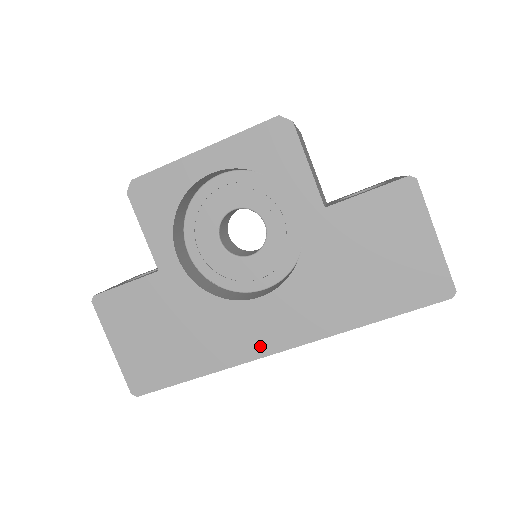
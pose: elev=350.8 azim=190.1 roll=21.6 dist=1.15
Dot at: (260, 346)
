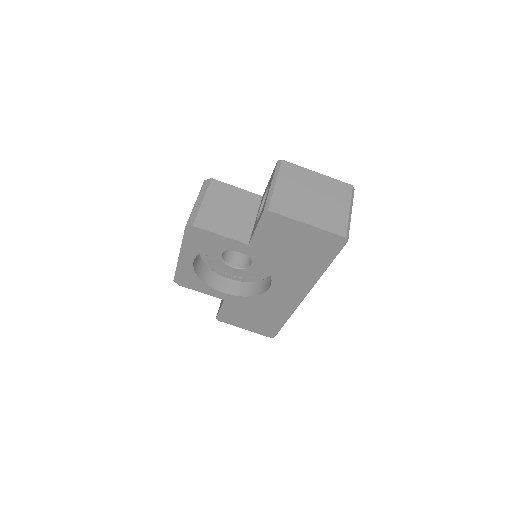
Dot at: (293, 301)
